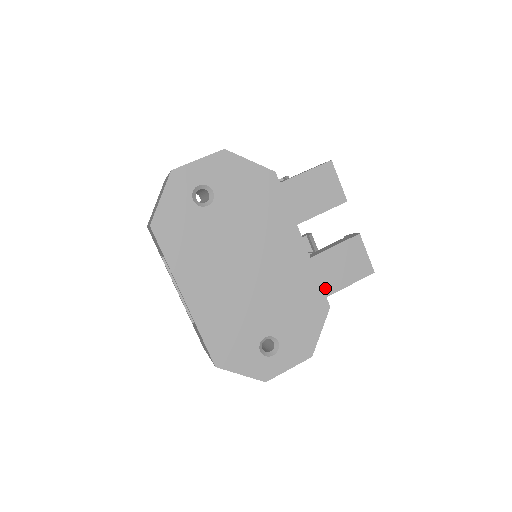
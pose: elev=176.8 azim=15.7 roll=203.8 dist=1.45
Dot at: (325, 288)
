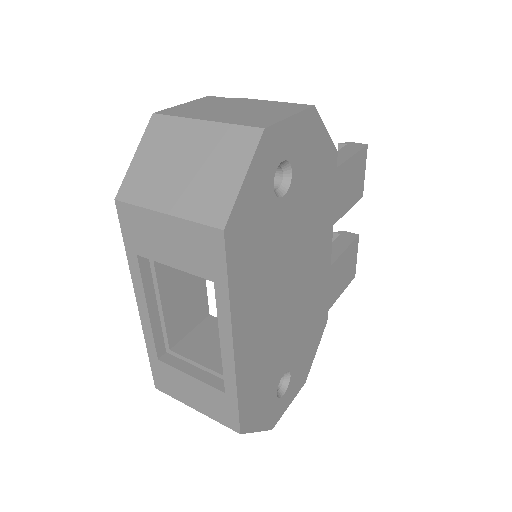
Dot at: (330, 301)
